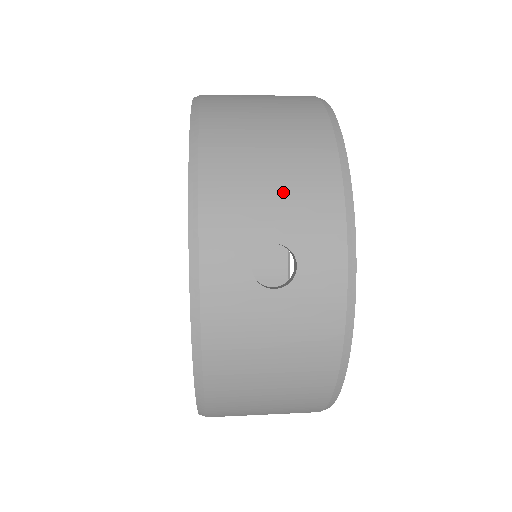
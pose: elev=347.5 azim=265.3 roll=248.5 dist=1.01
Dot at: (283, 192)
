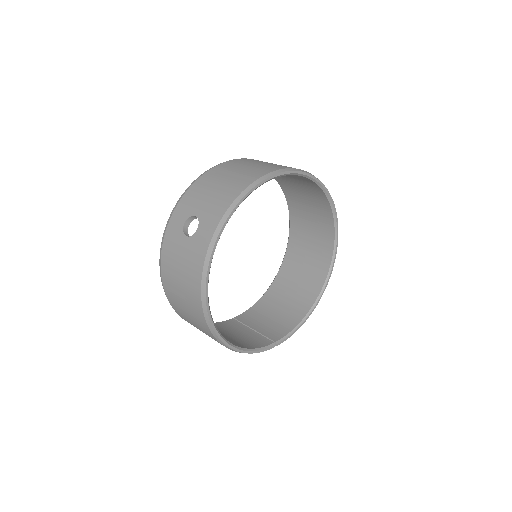
Dot at: (212, 197)
